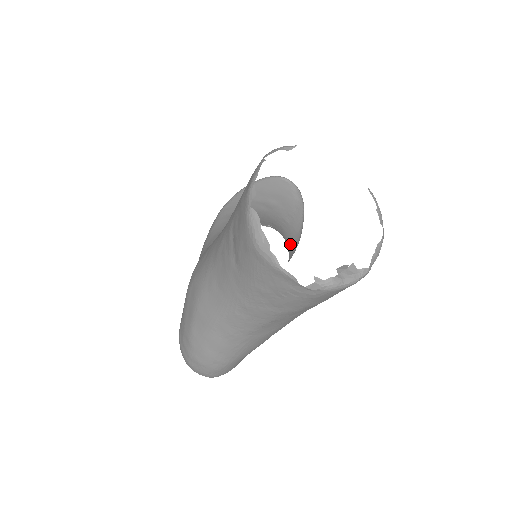
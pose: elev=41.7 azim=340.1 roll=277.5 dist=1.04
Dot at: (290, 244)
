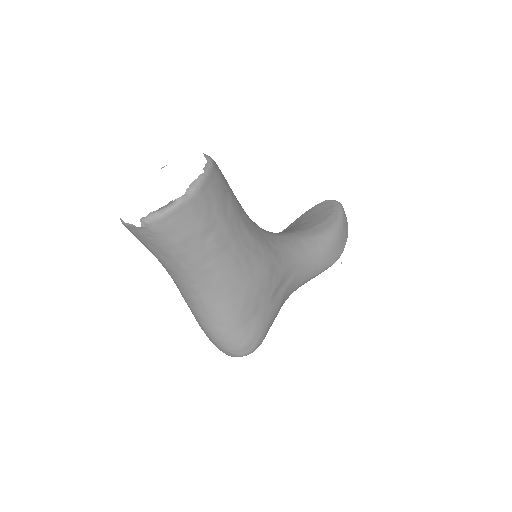
Dot at: (306, 240)
